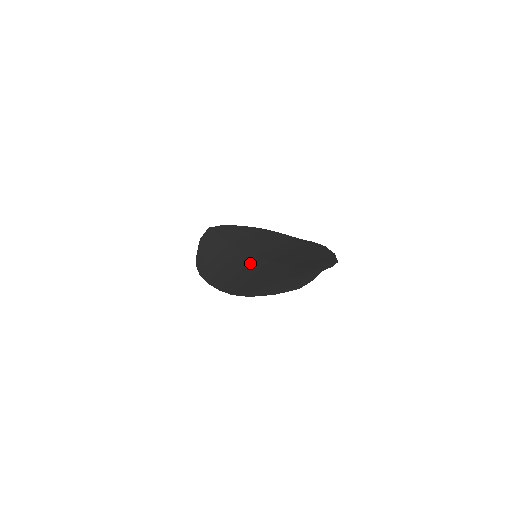
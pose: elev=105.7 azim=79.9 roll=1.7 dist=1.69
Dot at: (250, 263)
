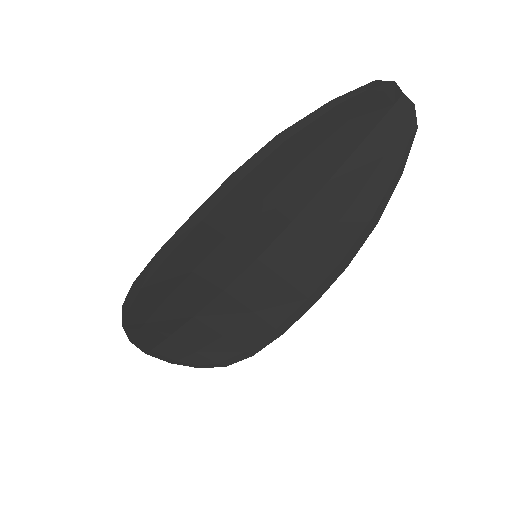
Dot at: (248, 245)
